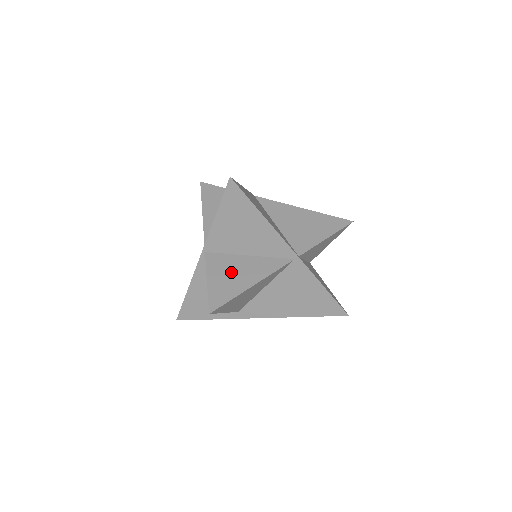
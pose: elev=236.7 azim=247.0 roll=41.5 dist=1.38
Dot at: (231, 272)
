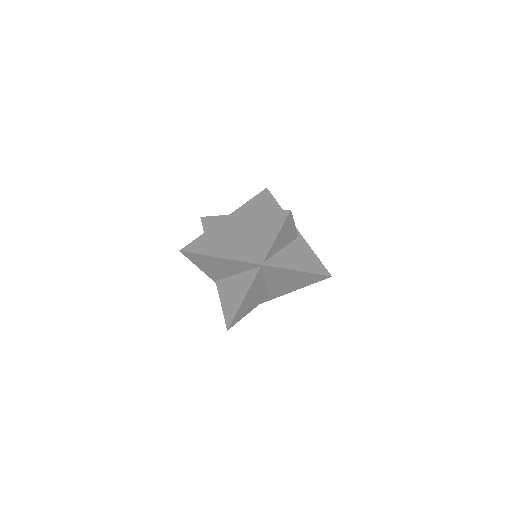
Dot at: (231, 293)
